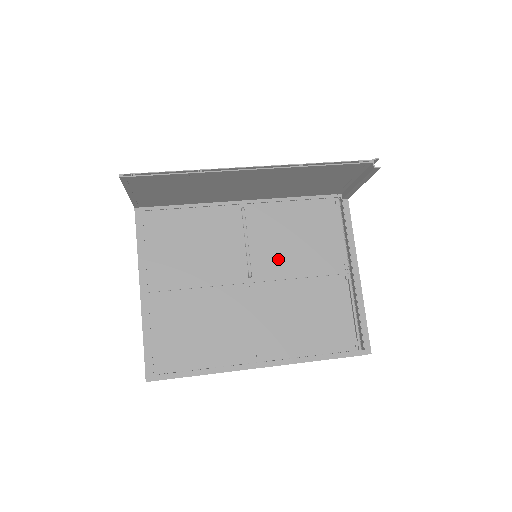
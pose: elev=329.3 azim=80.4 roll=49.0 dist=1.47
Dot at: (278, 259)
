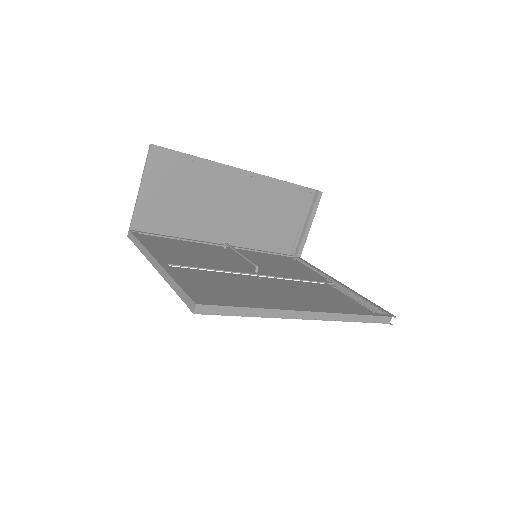
Dot at: (272, 270)
